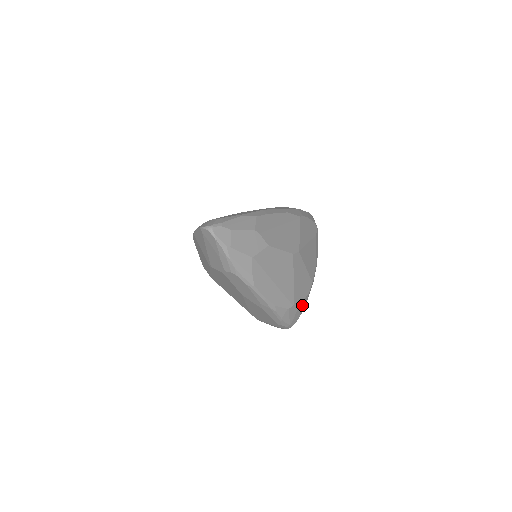
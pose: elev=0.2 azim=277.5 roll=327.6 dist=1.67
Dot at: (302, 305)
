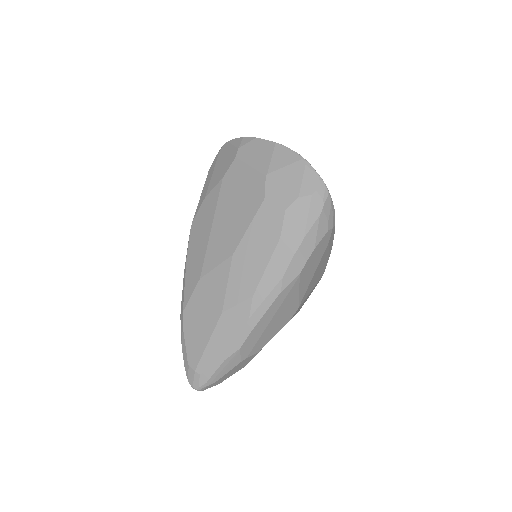
Dot at: occluded
